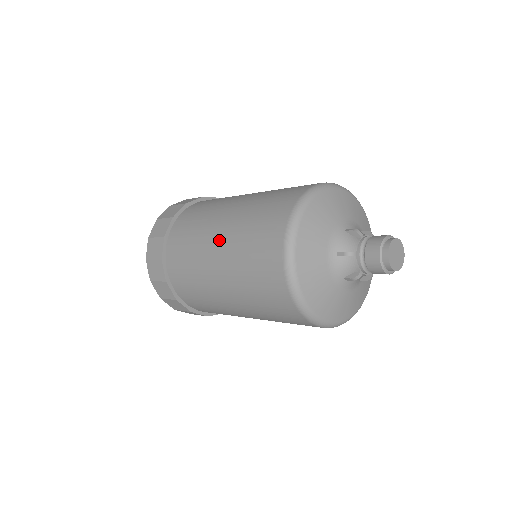
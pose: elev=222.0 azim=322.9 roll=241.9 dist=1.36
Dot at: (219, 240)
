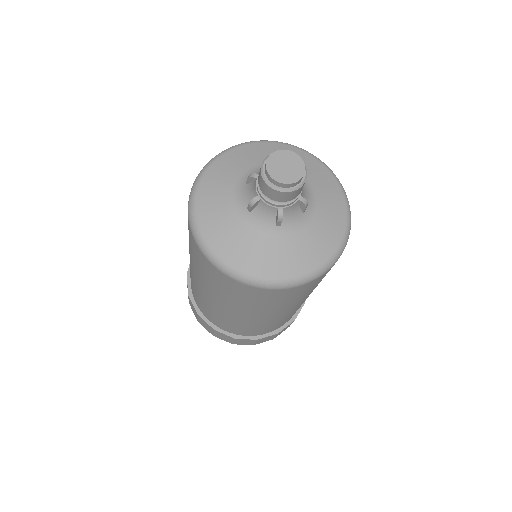
Dot at: (193, 272)
